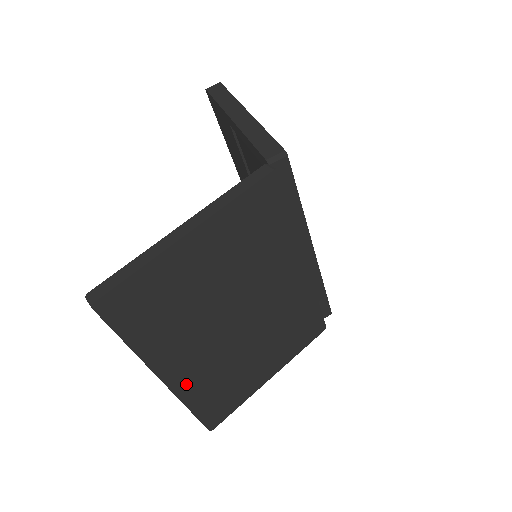
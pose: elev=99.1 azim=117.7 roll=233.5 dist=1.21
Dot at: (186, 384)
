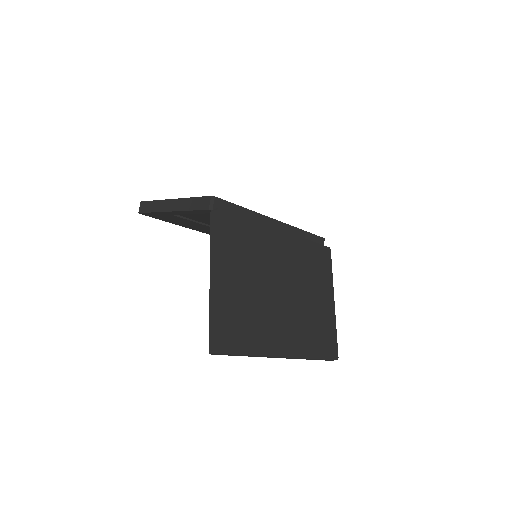
Dot at: (297, 348)
